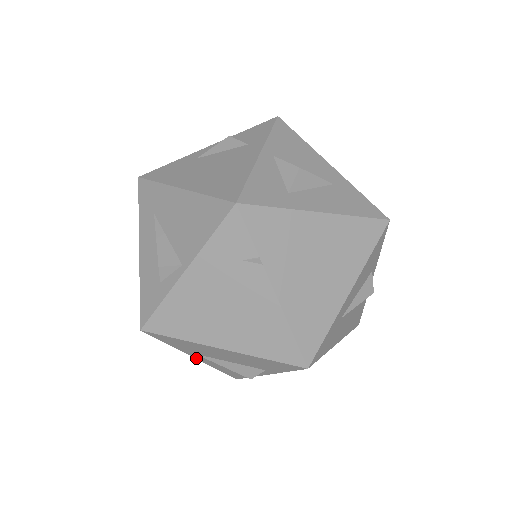
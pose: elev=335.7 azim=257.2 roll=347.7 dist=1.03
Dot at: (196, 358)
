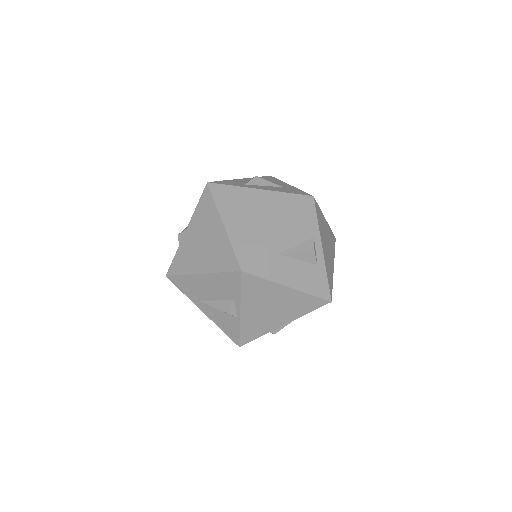
Dot at: (204, 312)
